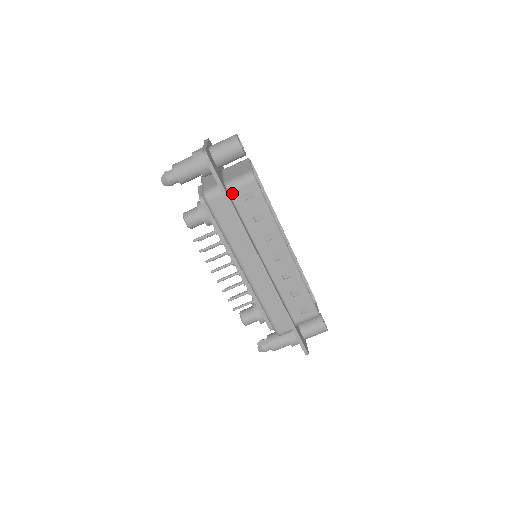
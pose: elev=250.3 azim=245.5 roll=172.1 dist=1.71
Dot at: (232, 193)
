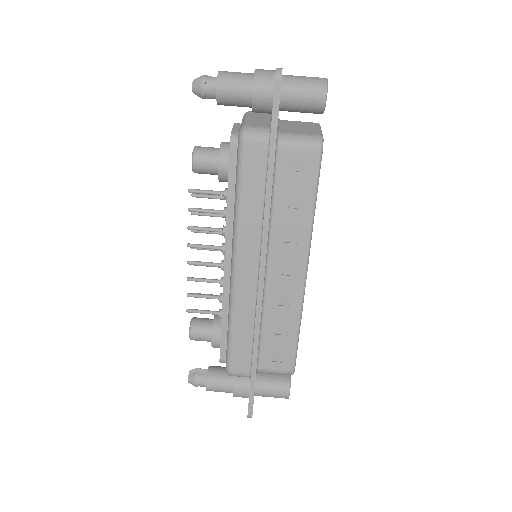
Dot at: (281, 150)
